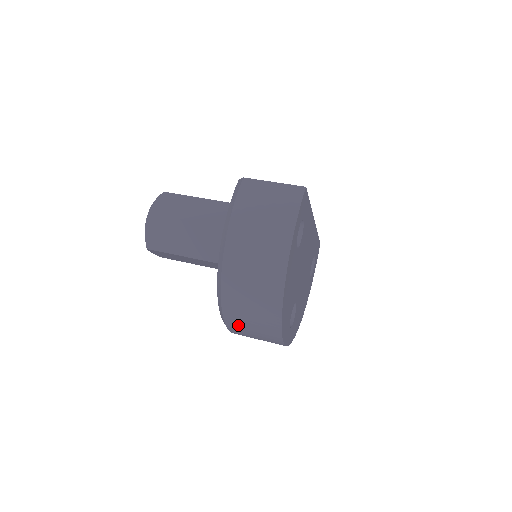
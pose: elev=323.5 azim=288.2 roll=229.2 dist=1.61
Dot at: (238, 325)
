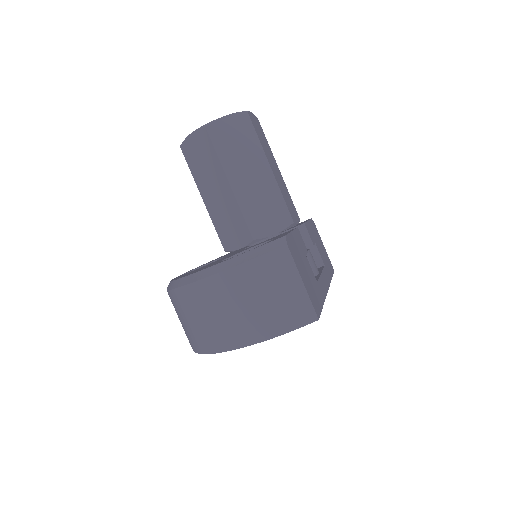
Dot at: occluded
